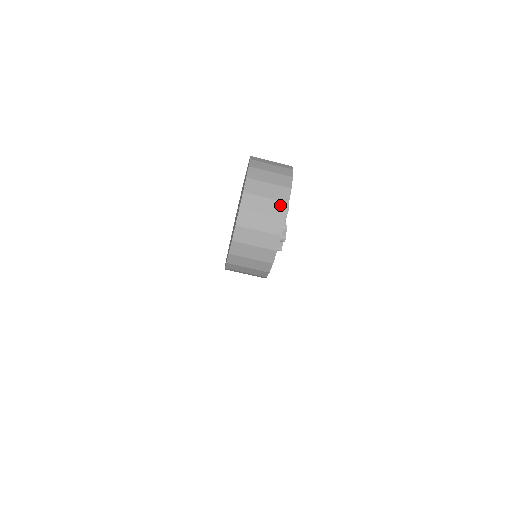
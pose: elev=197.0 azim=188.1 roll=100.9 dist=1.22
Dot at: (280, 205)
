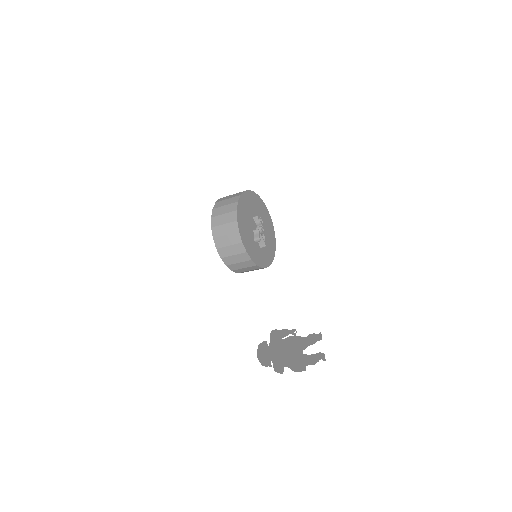
Dot at: (233, 225)
